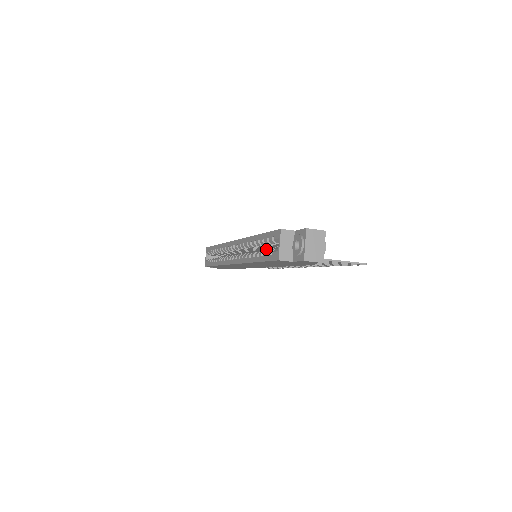
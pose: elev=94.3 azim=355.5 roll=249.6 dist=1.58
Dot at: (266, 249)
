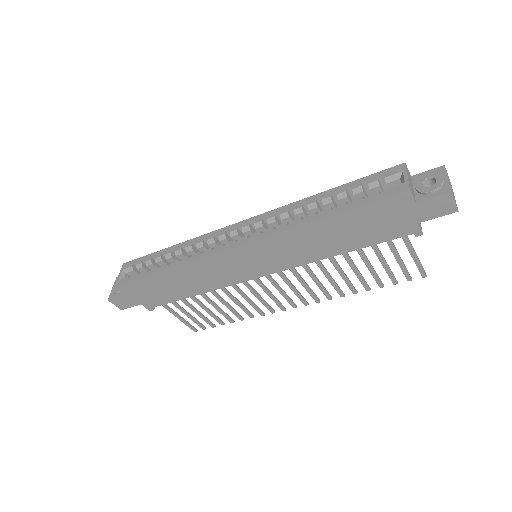
Dot at: occluded
